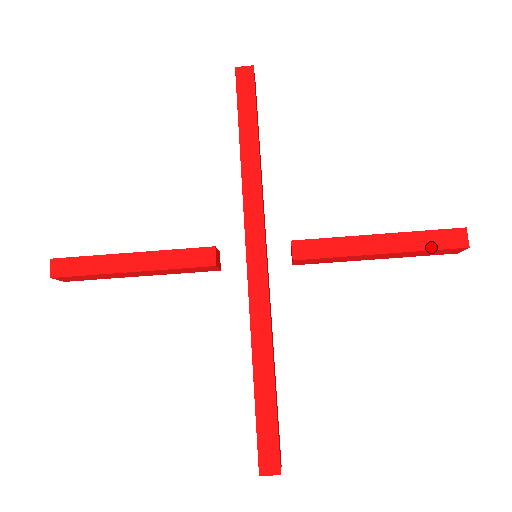
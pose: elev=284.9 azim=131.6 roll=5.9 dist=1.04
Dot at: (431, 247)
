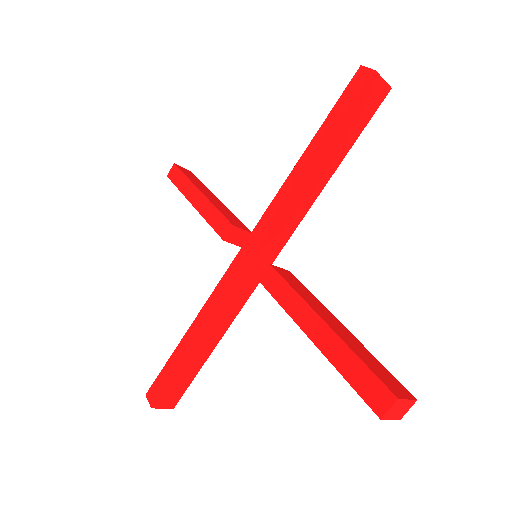
Dot at: (350, 379)
